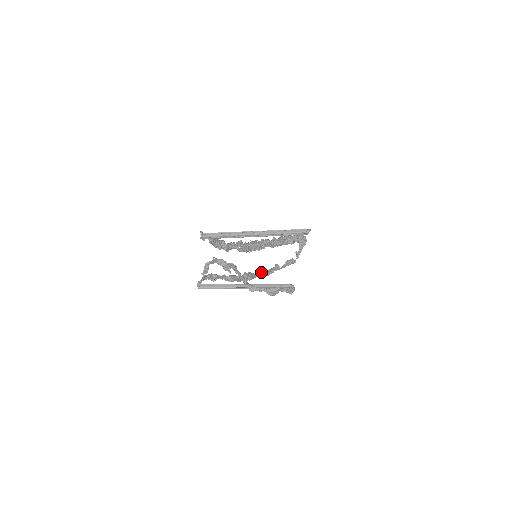
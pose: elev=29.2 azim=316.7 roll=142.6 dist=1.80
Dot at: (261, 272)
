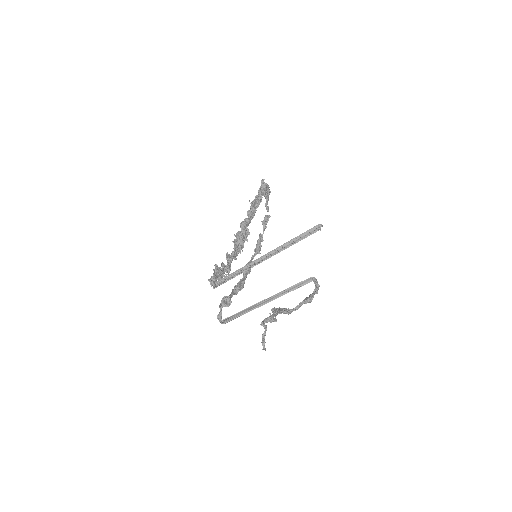
Dot at: (253, 255)
